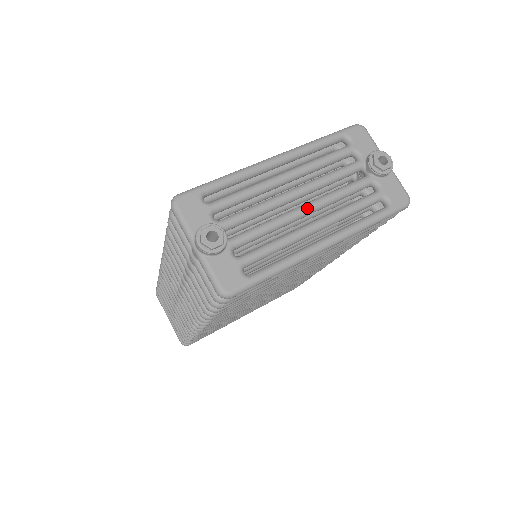
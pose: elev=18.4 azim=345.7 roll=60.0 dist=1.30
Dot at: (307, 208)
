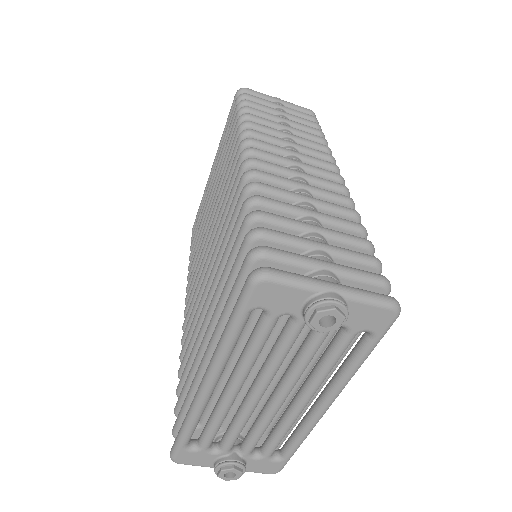
Dot at: (281, 400)
